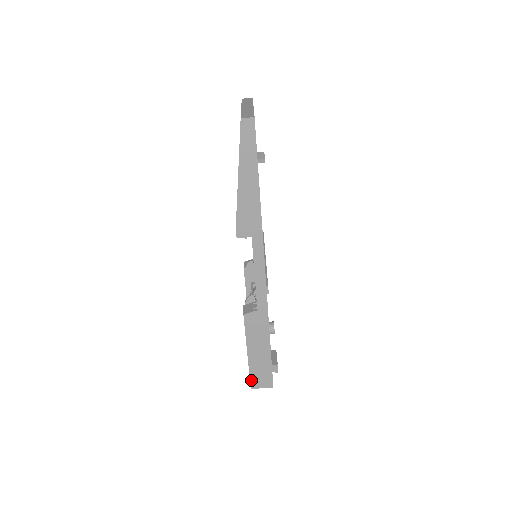
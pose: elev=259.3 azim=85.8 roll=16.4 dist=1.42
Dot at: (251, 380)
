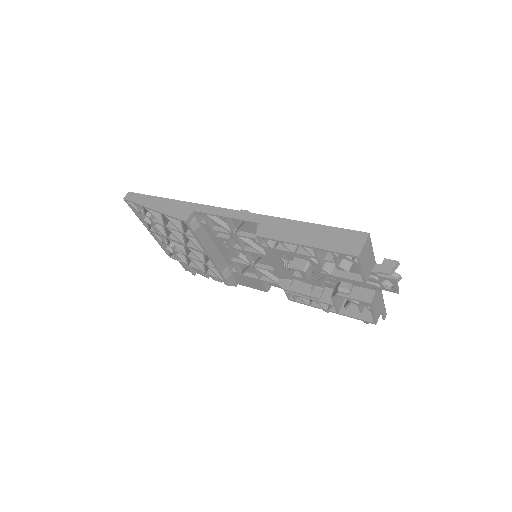
Dot at: (344, 253)
